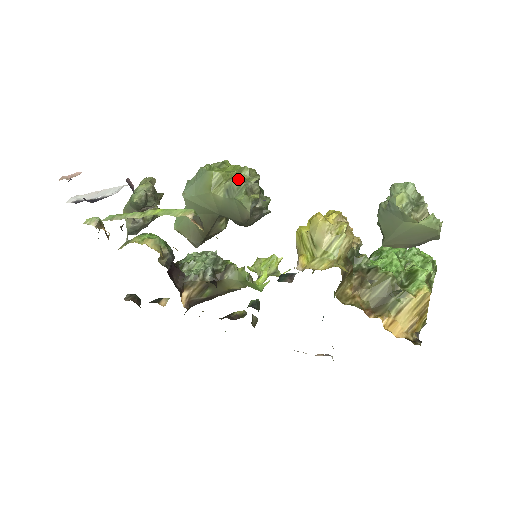
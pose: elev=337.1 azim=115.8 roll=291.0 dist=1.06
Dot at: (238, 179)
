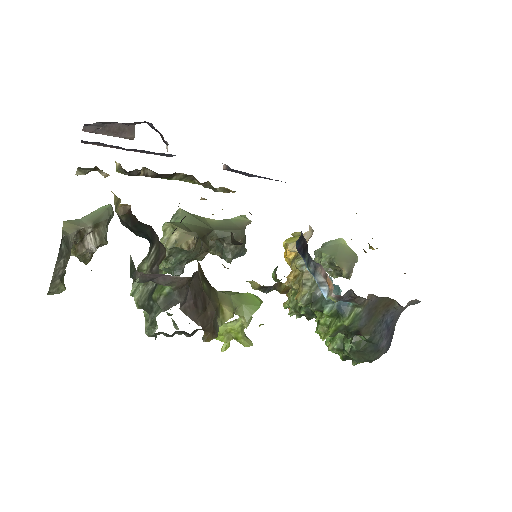
Dot at: occluded
